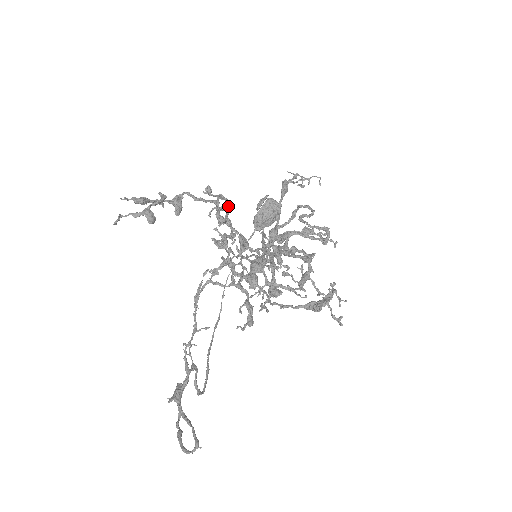
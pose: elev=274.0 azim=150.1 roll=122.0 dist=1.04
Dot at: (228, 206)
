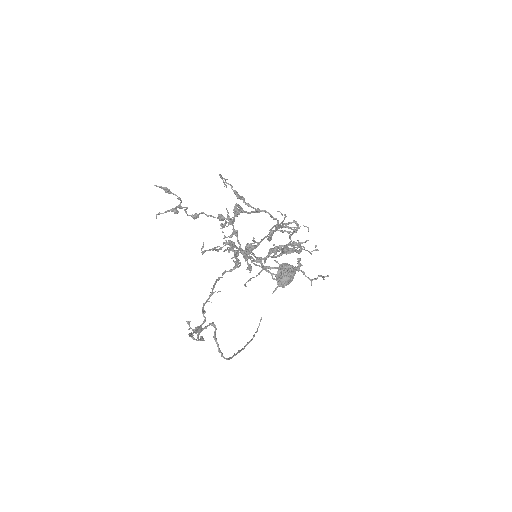
Dot at: (235, 230)
